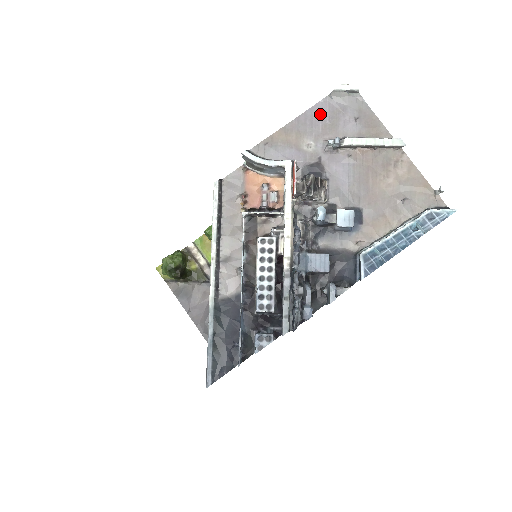
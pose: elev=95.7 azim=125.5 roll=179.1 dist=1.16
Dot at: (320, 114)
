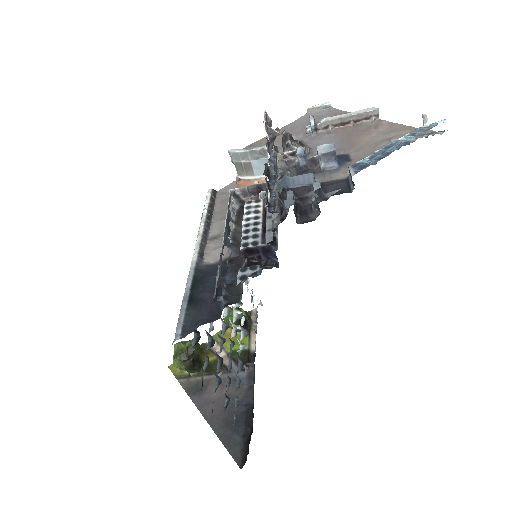
Dot at: (299, 124)
